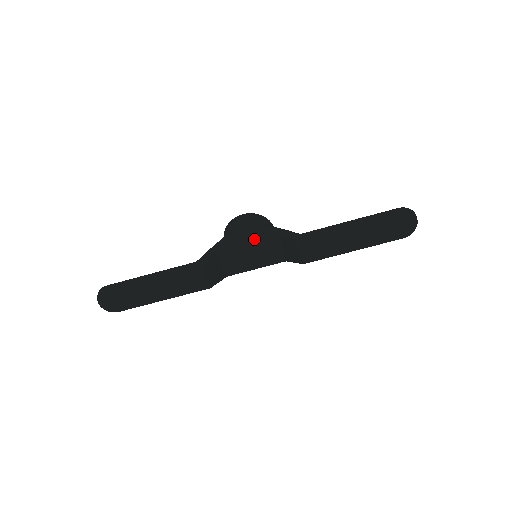
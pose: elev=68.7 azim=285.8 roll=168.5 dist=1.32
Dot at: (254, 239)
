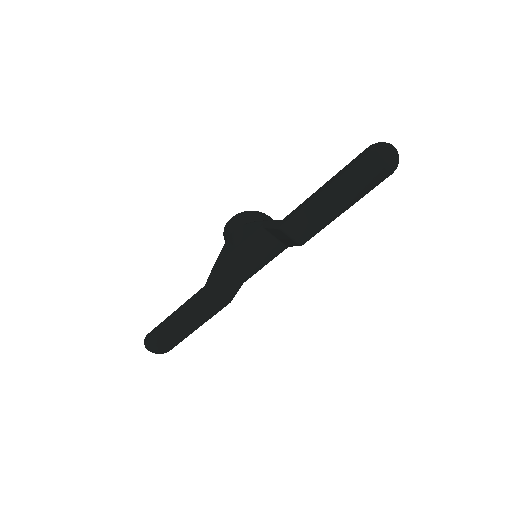
Dot at: (245, 242)
